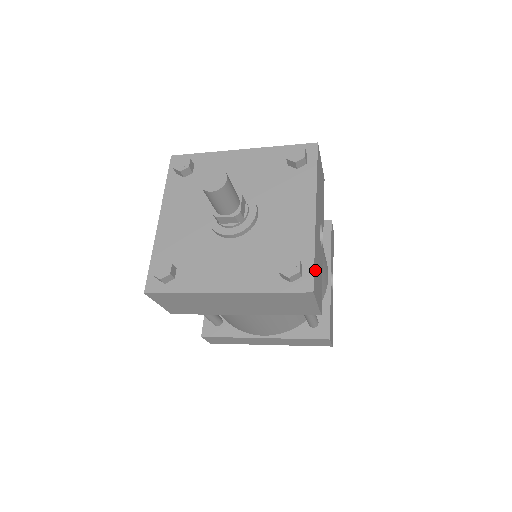
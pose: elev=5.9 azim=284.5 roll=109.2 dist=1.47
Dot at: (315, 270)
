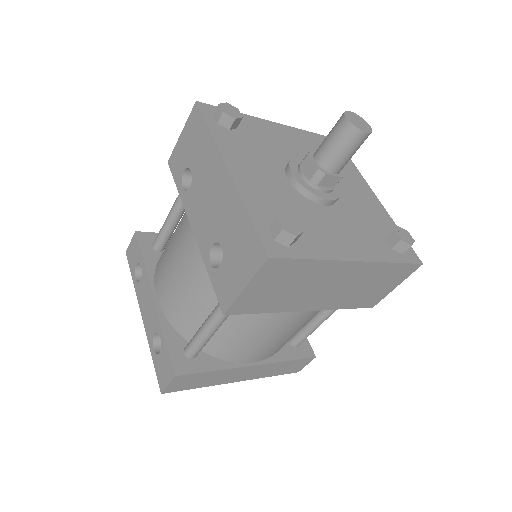
Dot at: occluded
